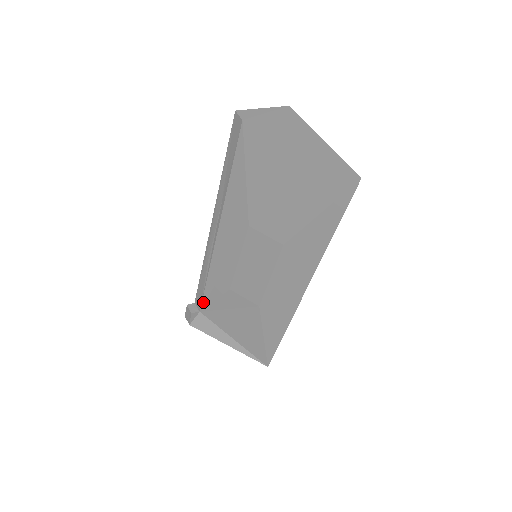
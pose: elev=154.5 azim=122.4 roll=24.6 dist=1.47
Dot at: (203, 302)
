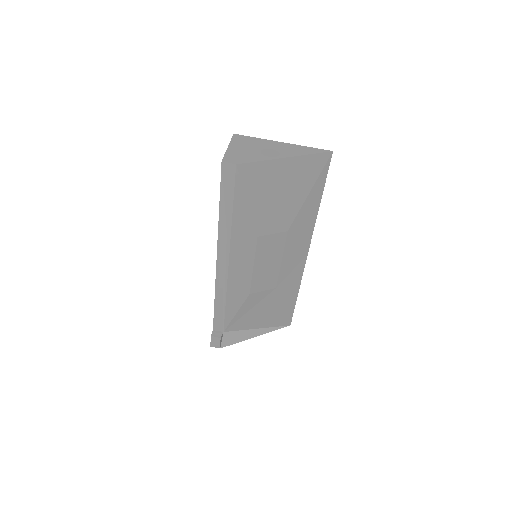
Dot at: (225, 322)
